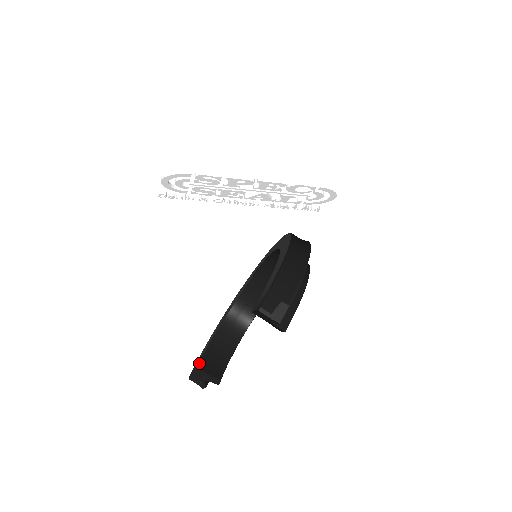
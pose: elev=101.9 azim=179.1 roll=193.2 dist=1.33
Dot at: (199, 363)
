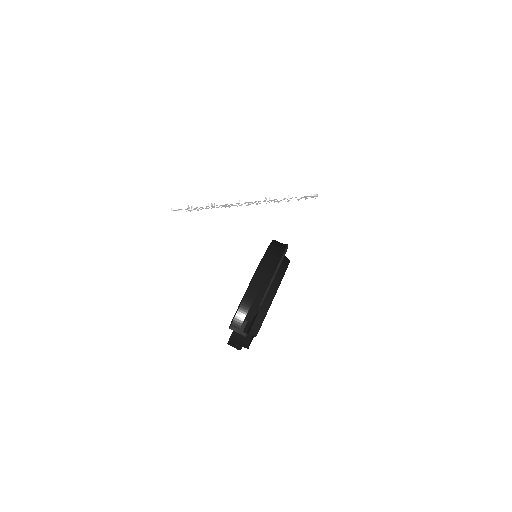
Dot at: (232, 334)
